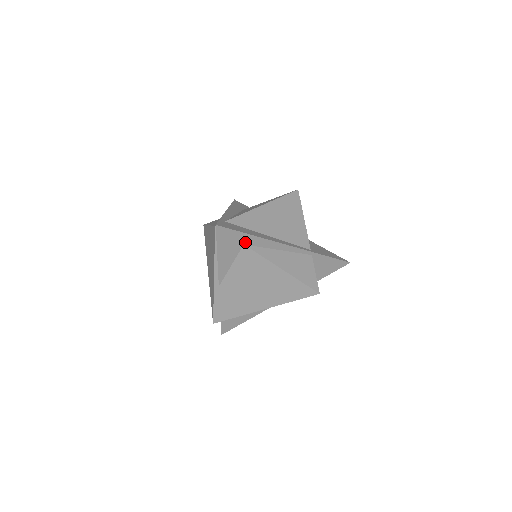
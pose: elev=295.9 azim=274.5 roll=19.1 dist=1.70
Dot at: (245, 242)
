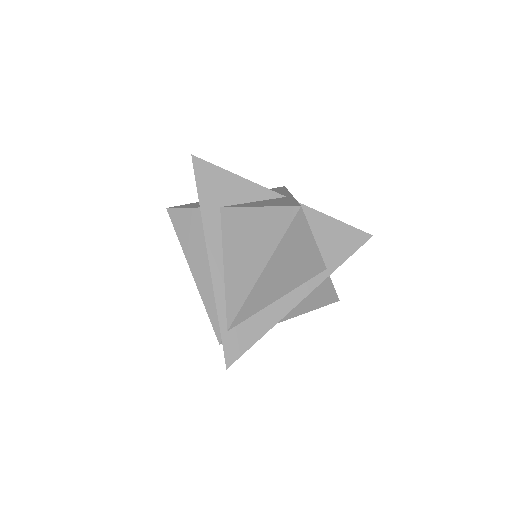
Dot at: occluded
